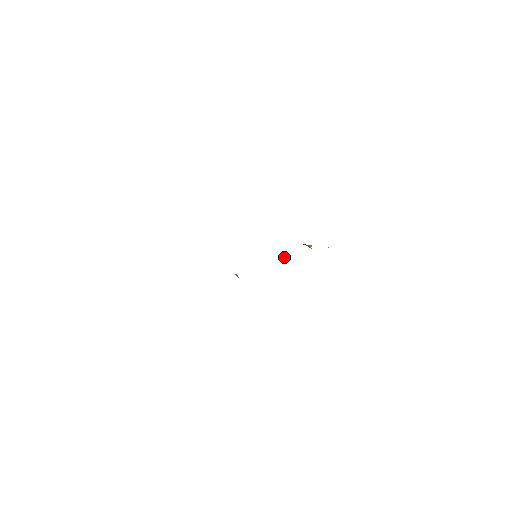
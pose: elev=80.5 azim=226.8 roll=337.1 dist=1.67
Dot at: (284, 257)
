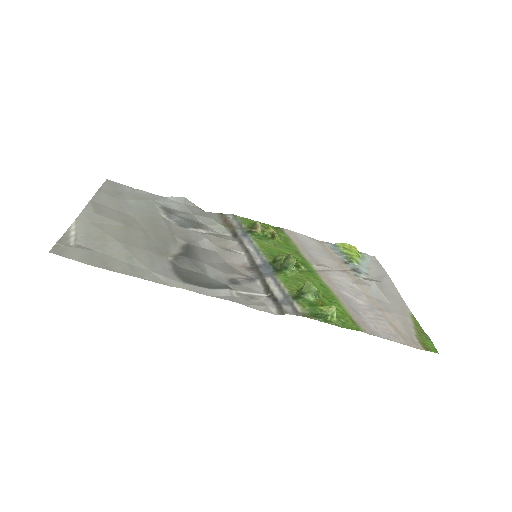
Dot at: (295, 260)
